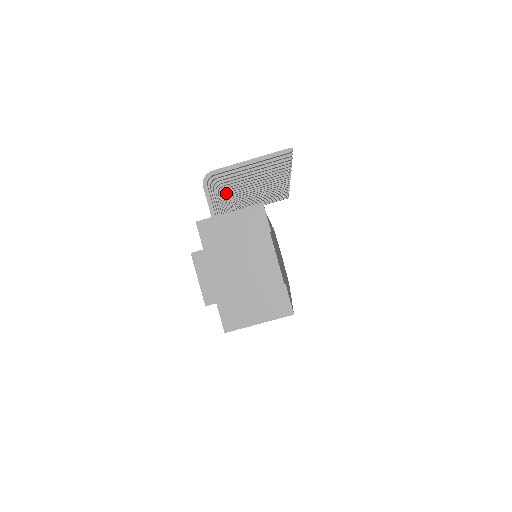
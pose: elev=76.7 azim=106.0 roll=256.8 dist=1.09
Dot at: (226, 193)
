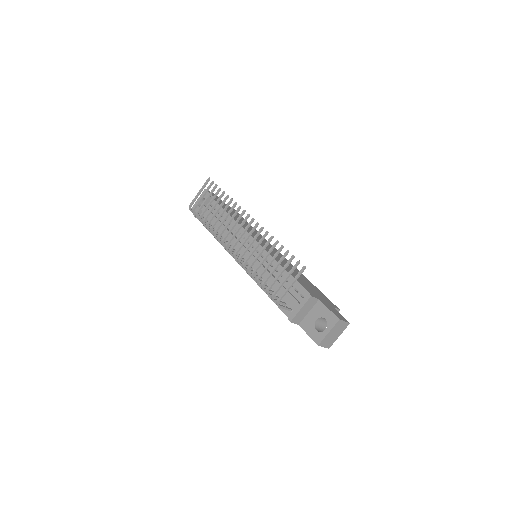
Dot at: occluded
